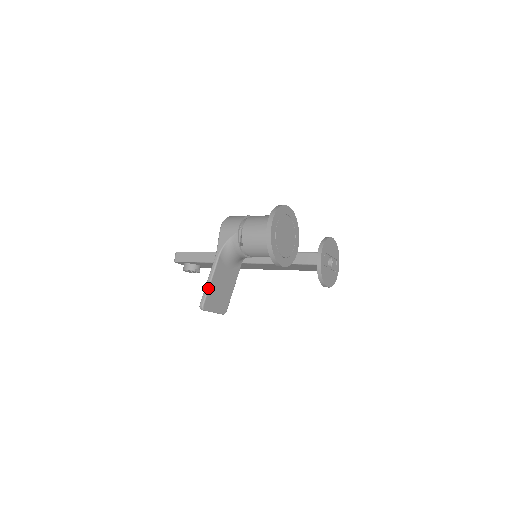
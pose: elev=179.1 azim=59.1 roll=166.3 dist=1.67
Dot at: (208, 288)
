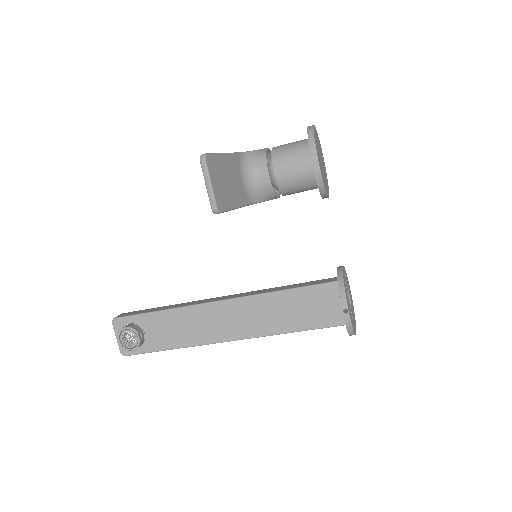
Dot at: (218, 153)
